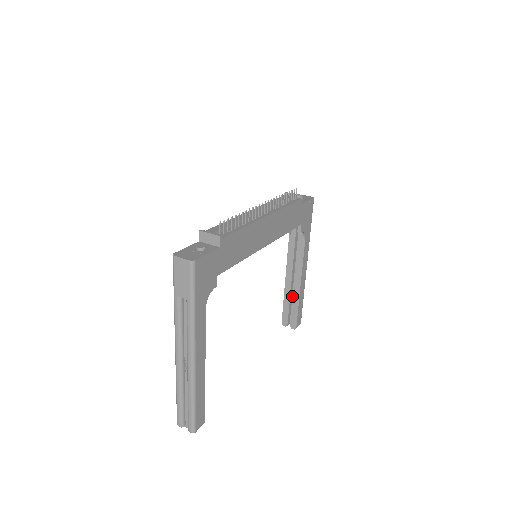
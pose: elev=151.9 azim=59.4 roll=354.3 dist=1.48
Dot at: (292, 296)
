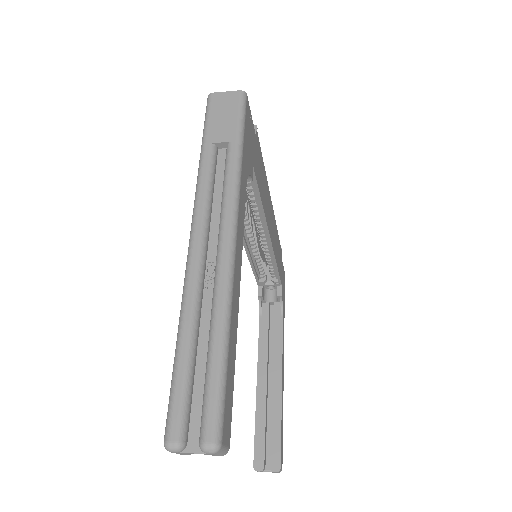
Dot at: (267, 414)
